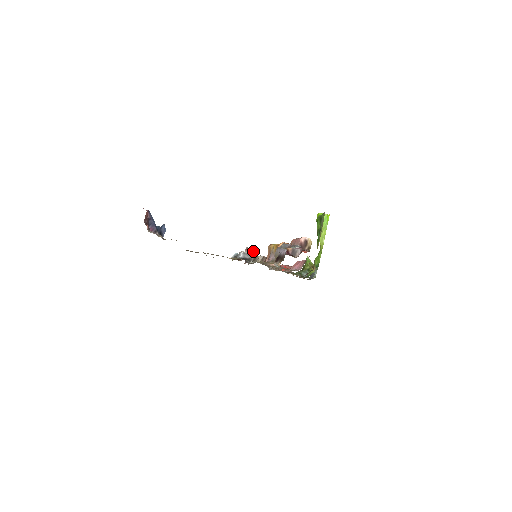
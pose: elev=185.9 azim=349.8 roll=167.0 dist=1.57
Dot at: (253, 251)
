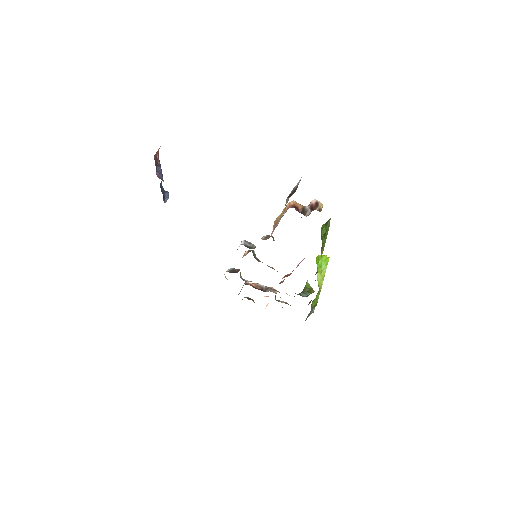
Dot at: occluded
